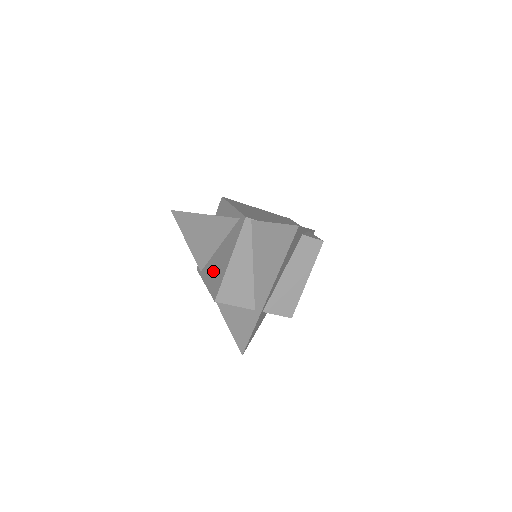
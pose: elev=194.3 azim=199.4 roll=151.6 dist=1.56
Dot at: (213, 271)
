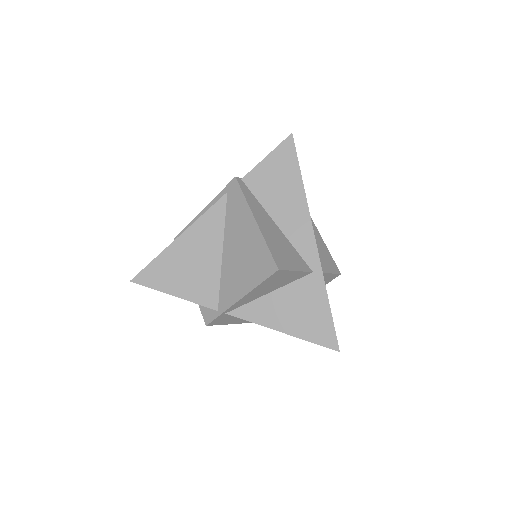
Dot at: (240, 270)
